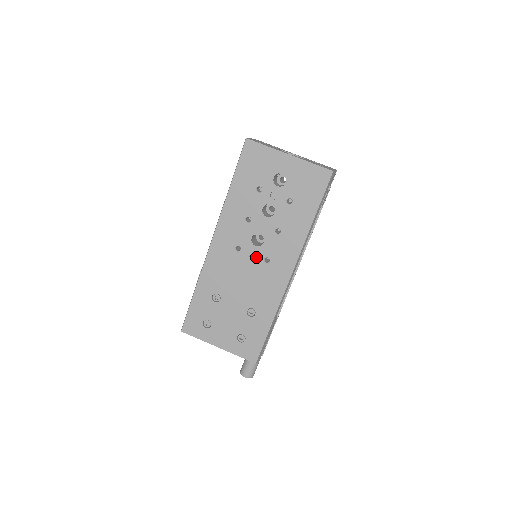
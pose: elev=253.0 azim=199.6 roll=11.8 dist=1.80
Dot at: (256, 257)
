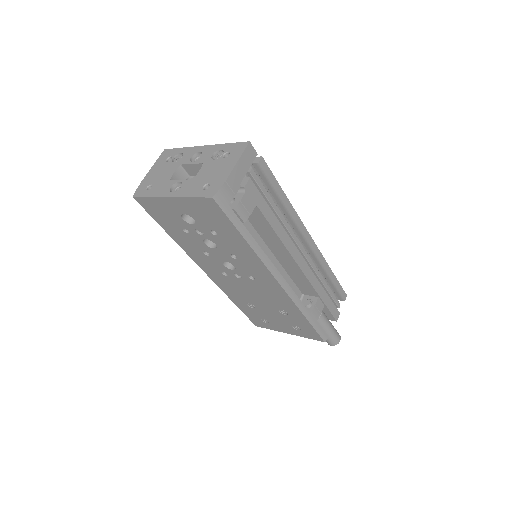
Dot at: (242, 277)
